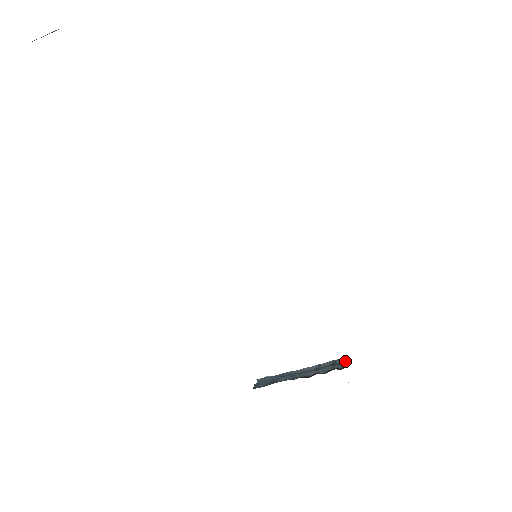
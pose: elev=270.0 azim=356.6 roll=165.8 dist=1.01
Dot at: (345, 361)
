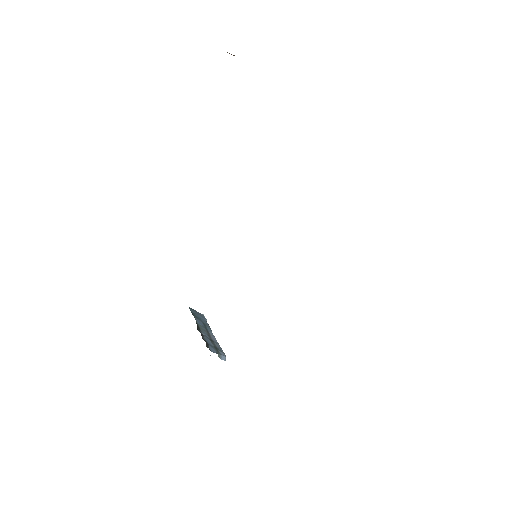
Dot at: (223, 357)
